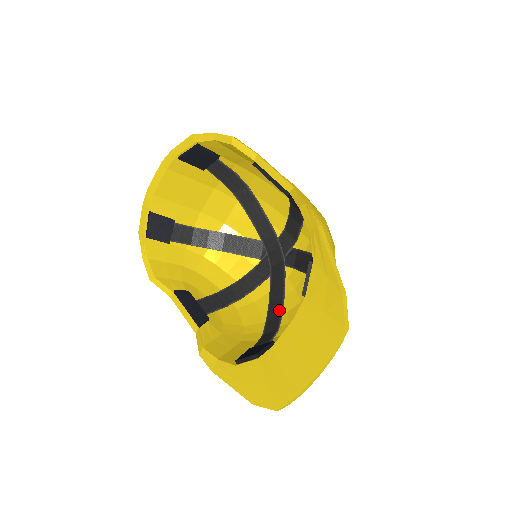
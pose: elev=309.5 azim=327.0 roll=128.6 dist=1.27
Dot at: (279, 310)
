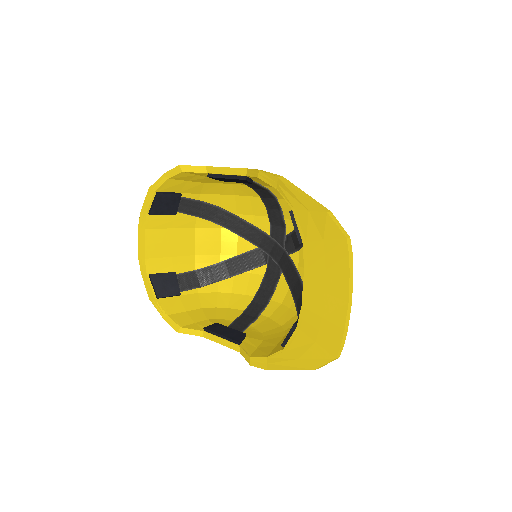
Dot at: (301, 289)
